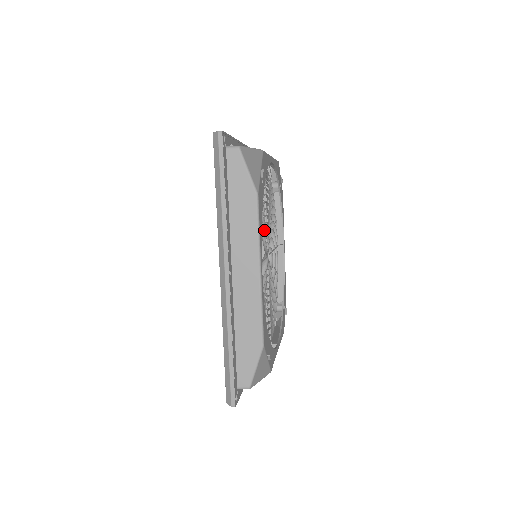
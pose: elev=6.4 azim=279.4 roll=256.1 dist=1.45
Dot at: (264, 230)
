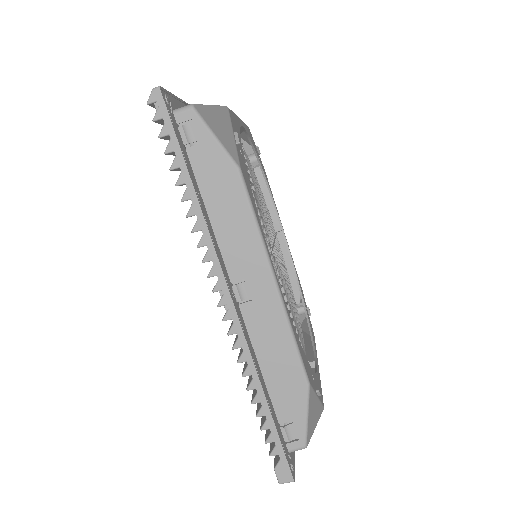
Dot at: (265, 221)
